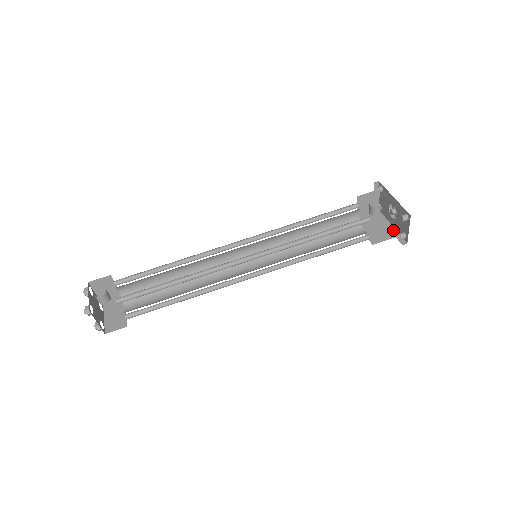
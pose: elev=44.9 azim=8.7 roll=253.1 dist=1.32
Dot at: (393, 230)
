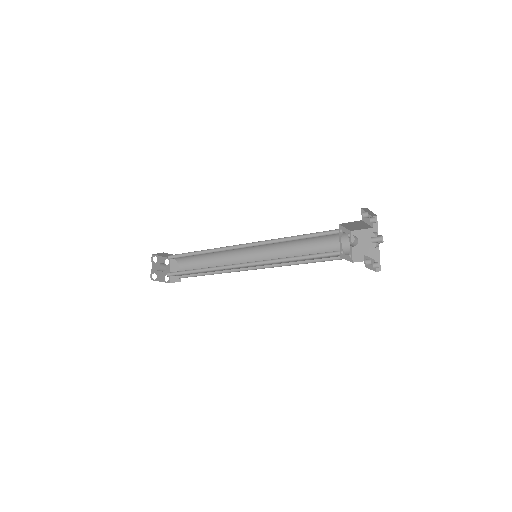
Dot at: (377, 250)
